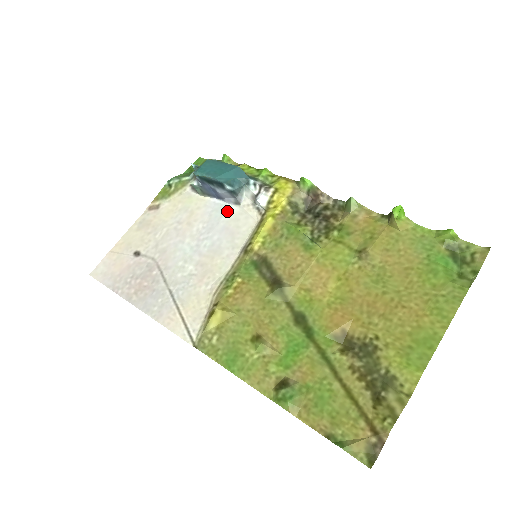
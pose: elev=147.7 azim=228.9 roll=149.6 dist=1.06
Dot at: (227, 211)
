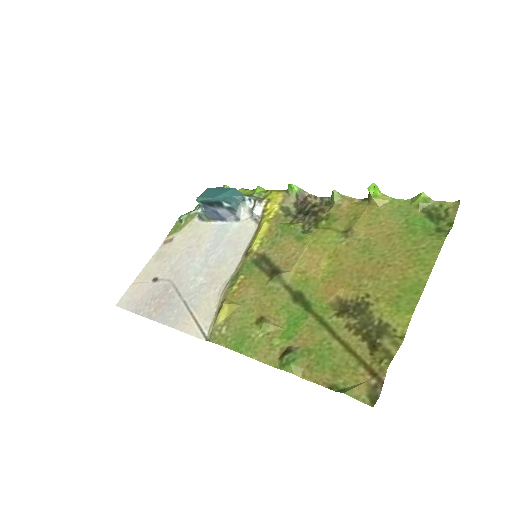
Dot at: (230, 228)
